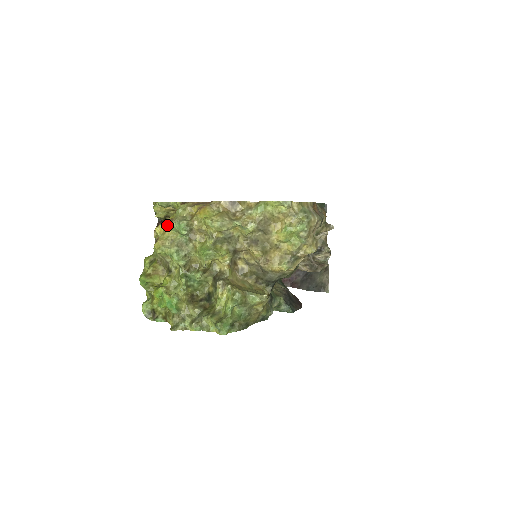
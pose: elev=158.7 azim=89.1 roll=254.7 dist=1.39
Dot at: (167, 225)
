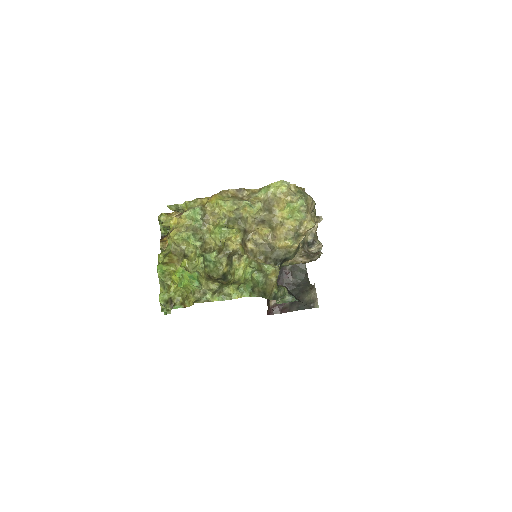
Dot at: (182, 214)
